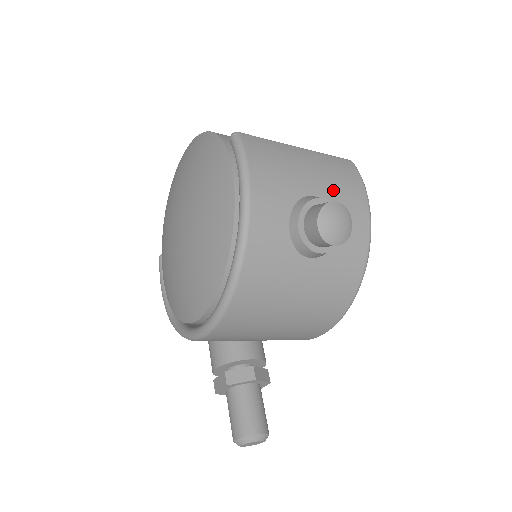
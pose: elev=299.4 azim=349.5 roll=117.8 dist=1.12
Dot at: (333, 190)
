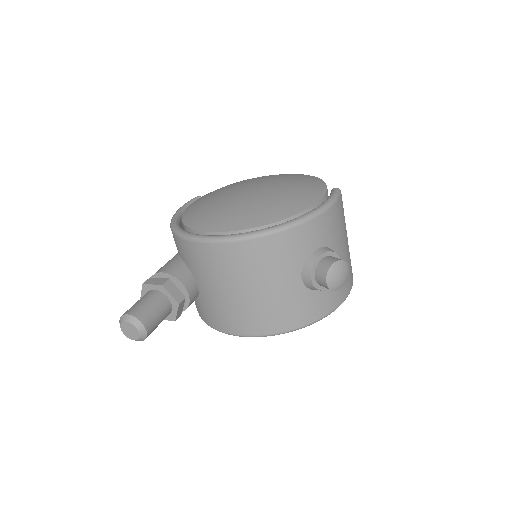
Dot at: occluded
